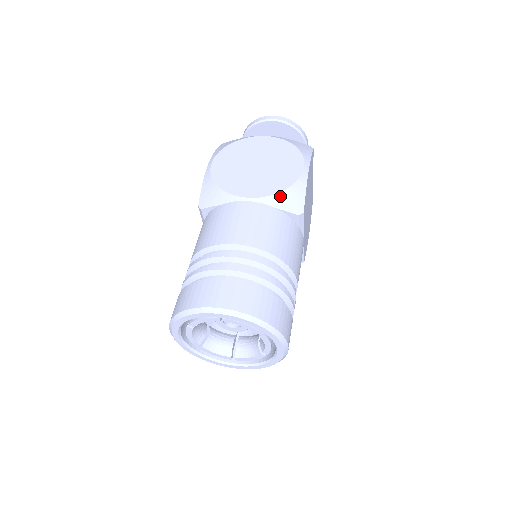
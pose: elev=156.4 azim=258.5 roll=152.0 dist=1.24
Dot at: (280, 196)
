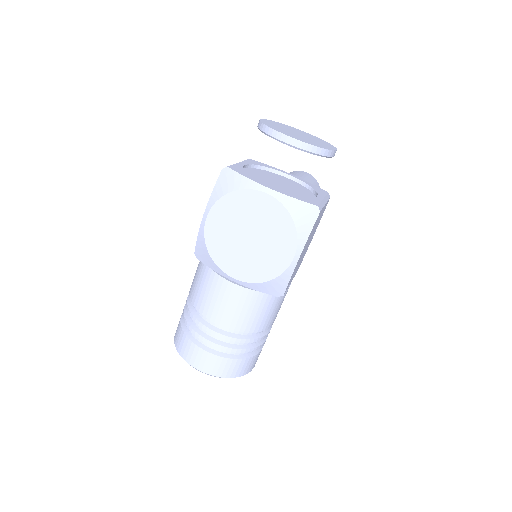
Dot at: (263, 285)
